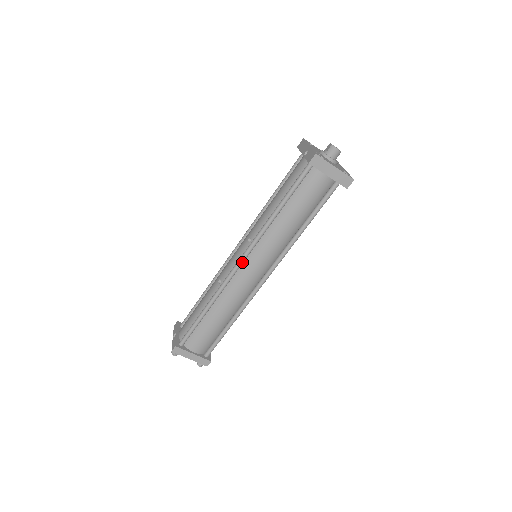
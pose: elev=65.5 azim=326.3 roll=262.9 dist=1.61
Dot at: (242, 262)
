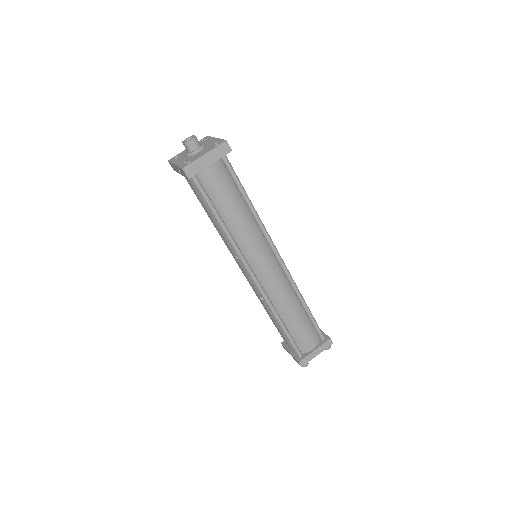
Dot at: (253, 275)
